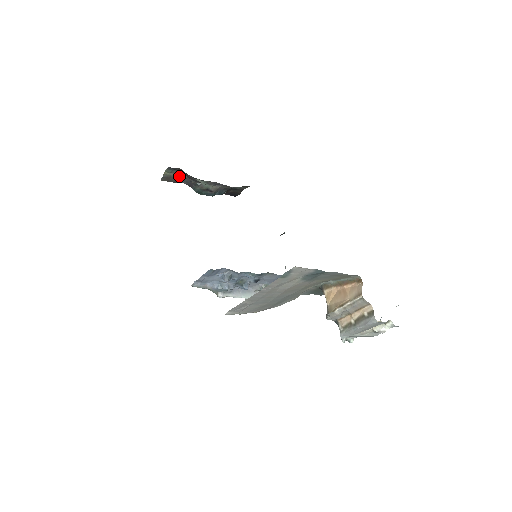
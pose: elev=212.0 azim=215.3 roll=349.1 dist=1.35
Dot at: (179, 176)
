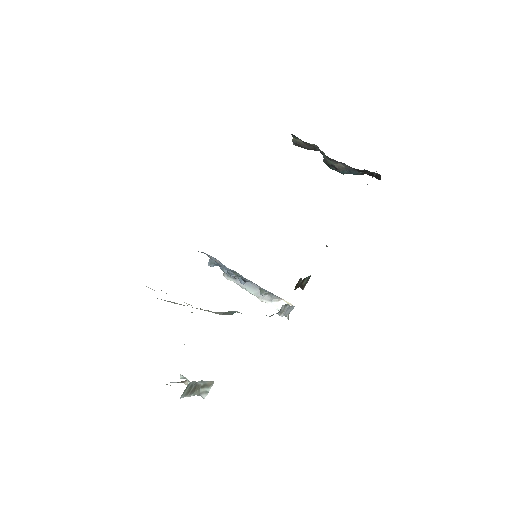
Dot at: (308, 144)
